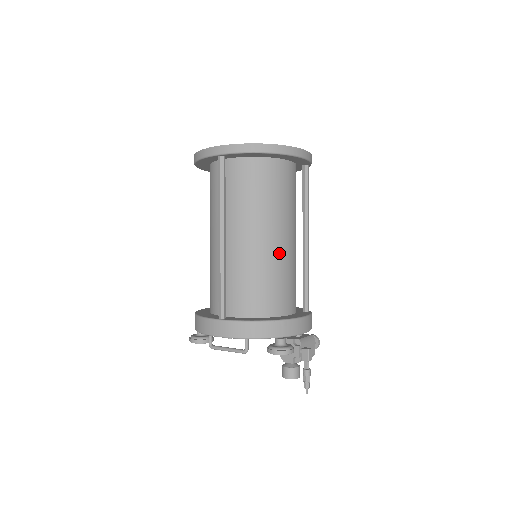
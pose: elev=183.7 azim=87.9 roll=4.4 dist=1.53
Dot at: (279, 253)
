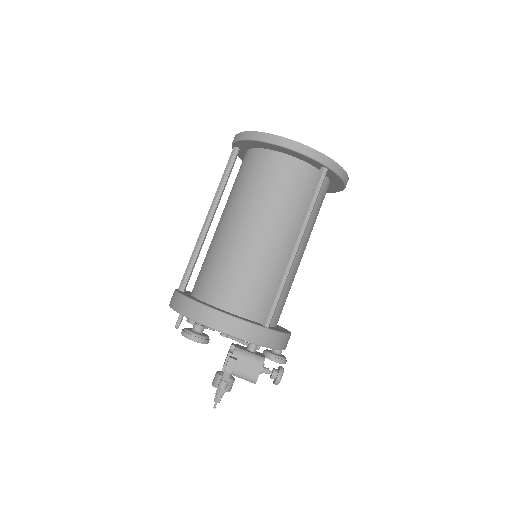
Dot at: (242, 244)
